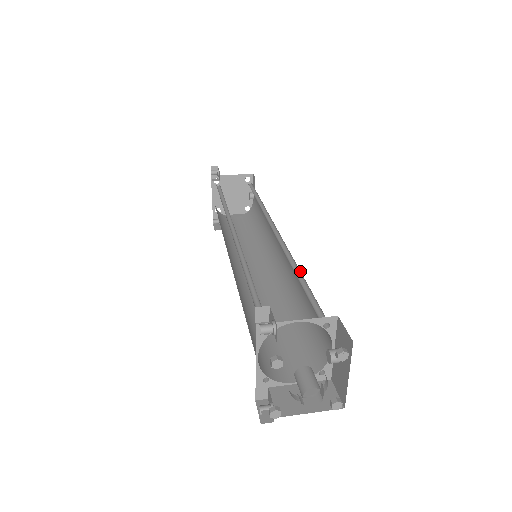
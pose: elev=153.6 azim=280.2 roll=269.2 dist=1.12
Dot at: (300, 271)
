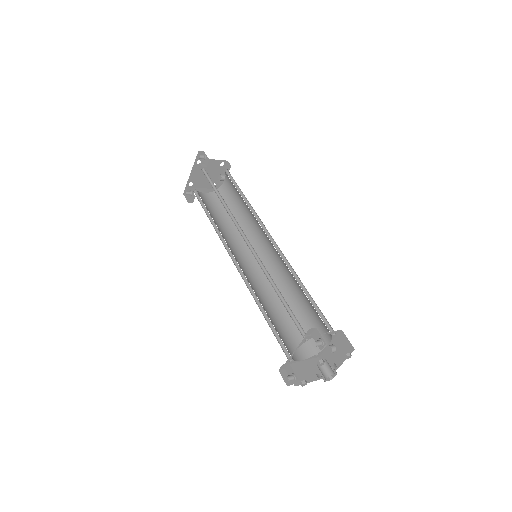
Dot at: occluded
